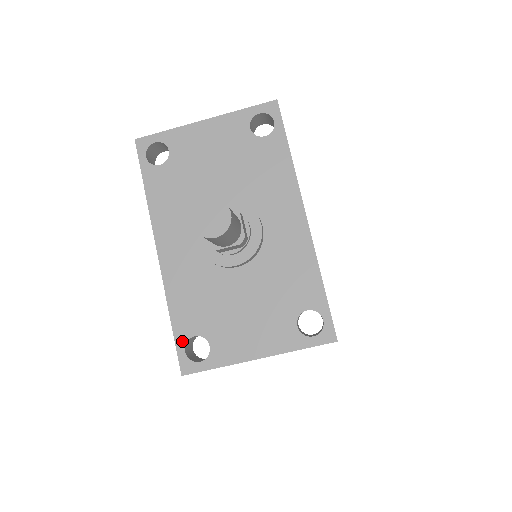
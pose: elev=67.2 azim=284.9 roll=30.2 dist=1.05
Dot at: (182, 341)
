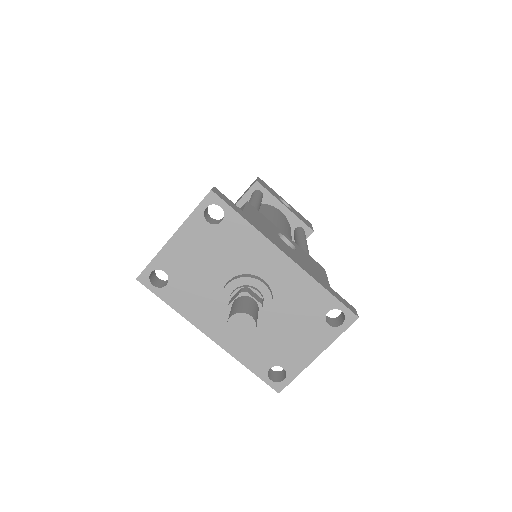
Dot at: (265, 376)
